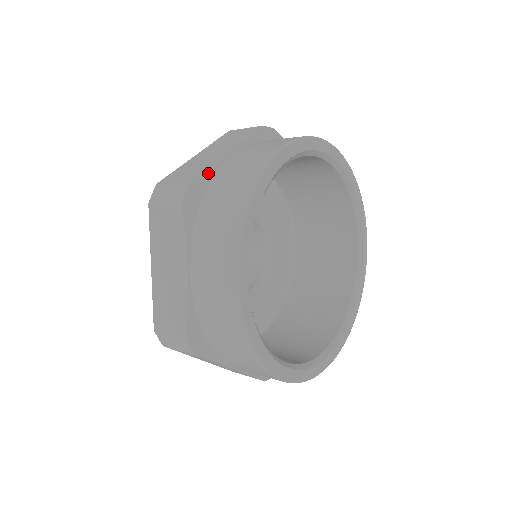
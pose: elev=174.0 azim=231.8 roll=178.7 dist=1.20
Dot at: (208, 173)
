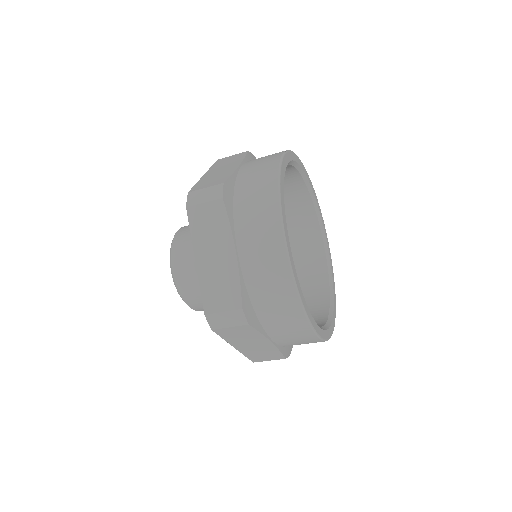
Dot at: (232, 178)
